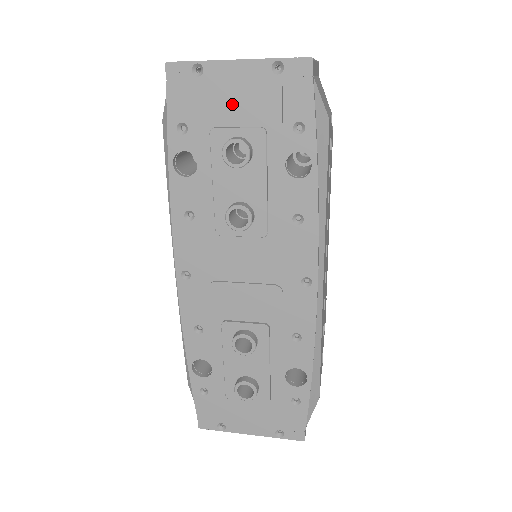
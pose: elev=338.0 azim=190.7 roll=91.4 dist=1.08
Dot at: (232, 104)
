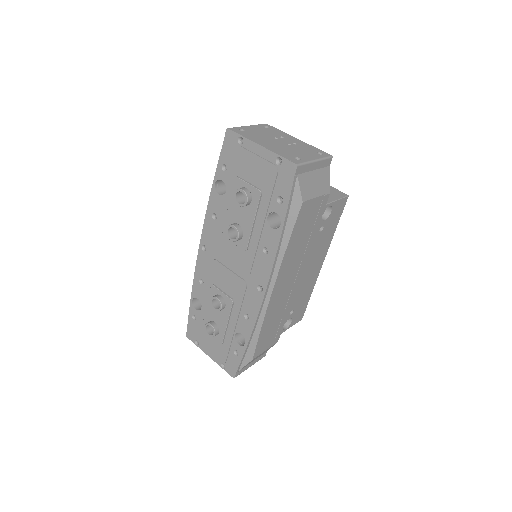
Dot at: (251, 168)
